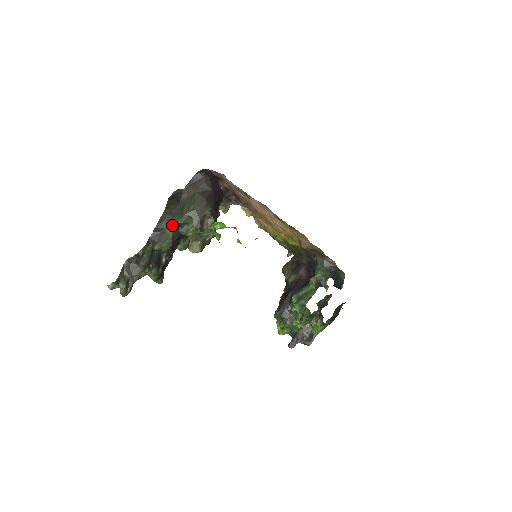
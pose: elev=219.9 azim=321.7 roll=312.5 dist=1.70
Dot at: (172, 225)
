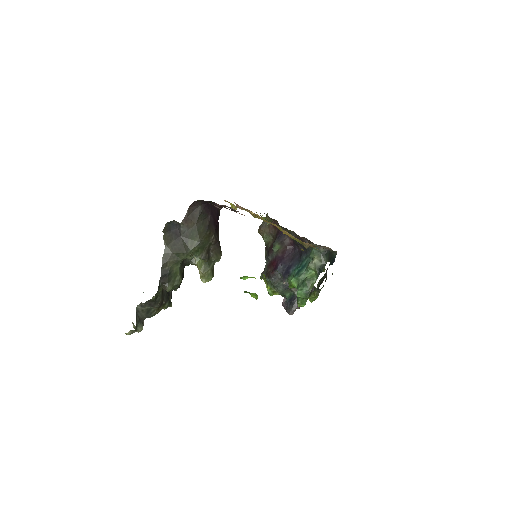
Dot at: (178, 262)
